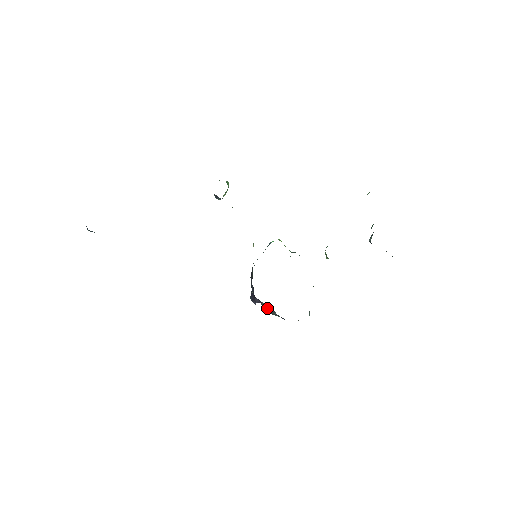
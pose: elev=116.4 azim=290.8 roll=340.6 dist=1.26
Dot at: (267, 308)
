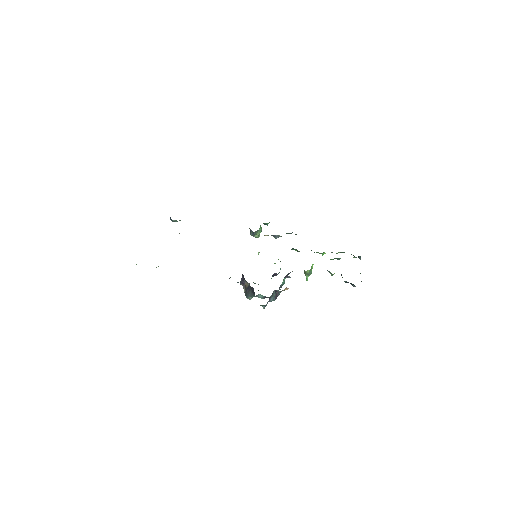
Dot at: (247, 288)
